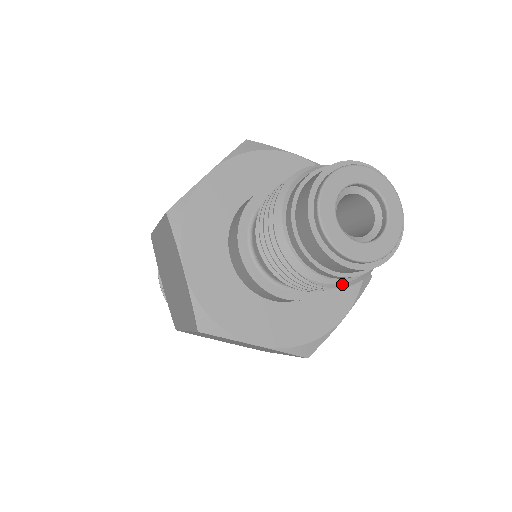
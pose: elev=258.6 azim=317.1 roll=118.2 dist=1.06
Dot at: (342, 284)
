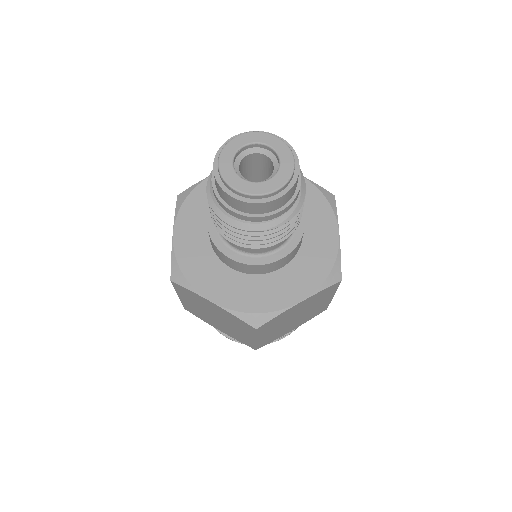
Dot at: (294, 212)
